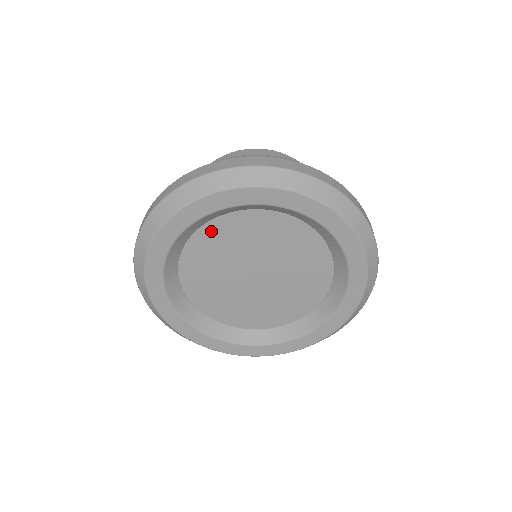
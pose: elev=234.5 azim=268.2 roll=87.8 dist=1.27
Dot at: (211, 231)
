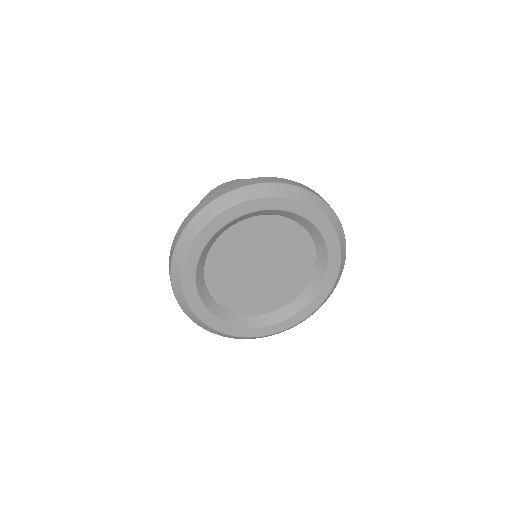
Dot at: (213, 261)
